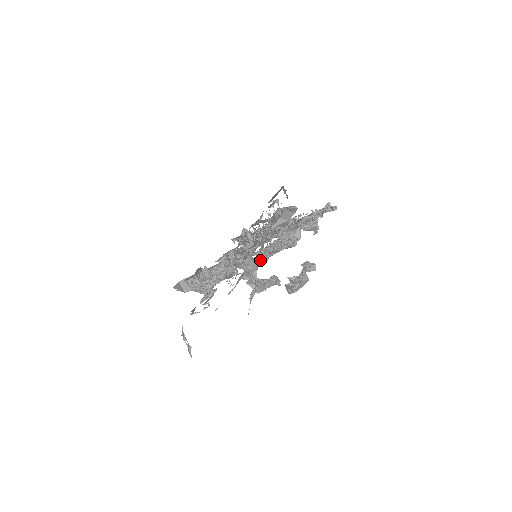
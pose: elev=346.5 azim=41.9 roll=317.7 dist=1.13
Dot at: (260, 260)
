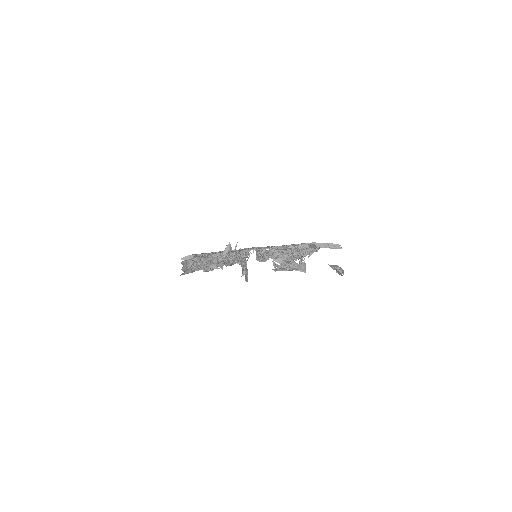
Dot at: (269, 256)
